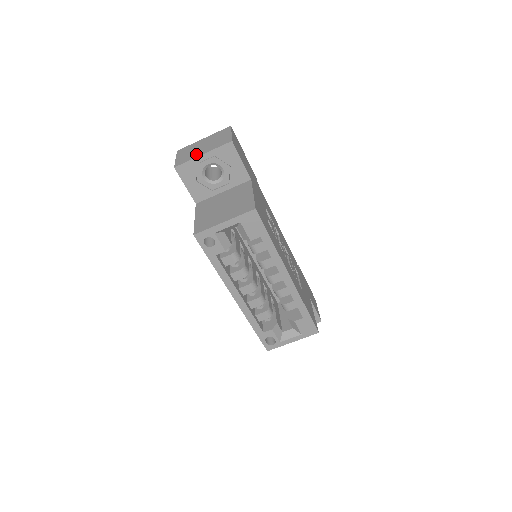
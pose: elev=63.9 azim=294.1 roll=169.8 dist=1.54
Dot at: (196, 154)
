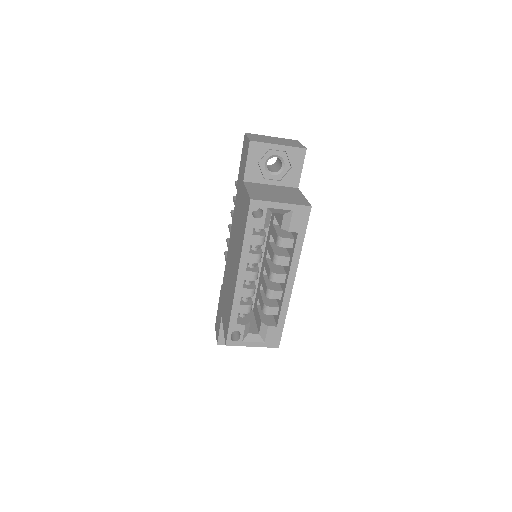
Dot at: (271, 142)
